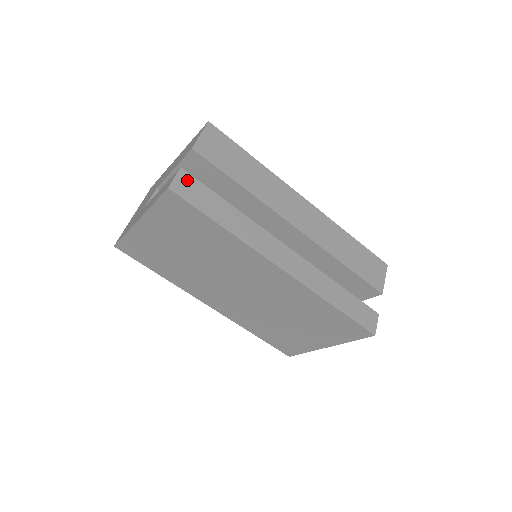
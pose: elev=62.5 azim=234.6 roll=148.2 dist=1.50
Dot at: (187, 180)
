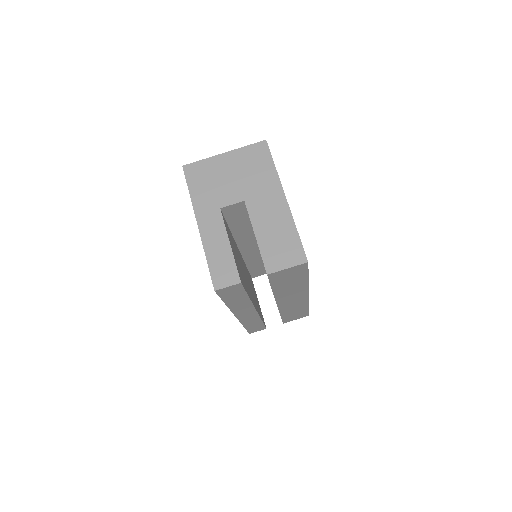
Dot at: (235, 288)
